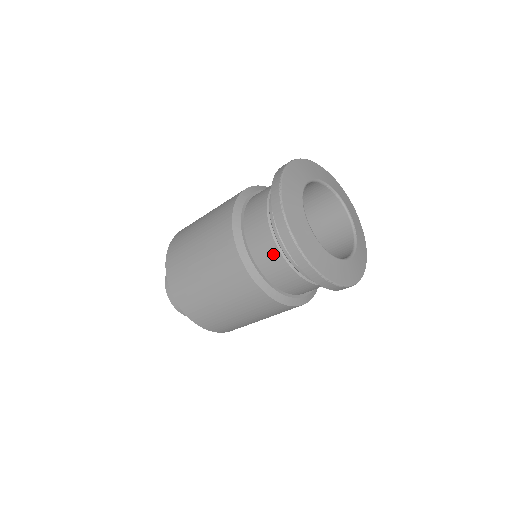
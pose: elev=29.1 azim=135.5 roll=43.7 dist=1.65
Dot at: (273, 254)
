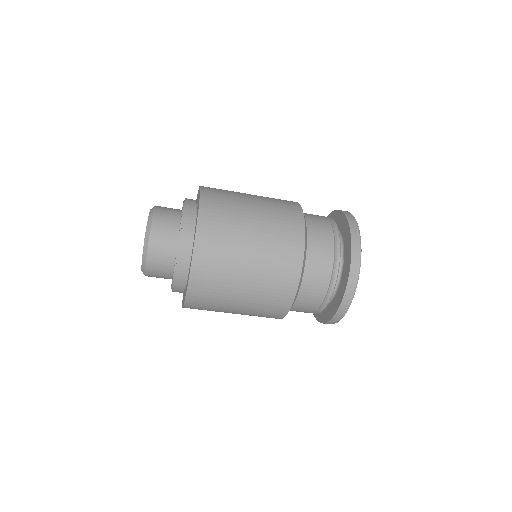
Dot at: (309, 311)
